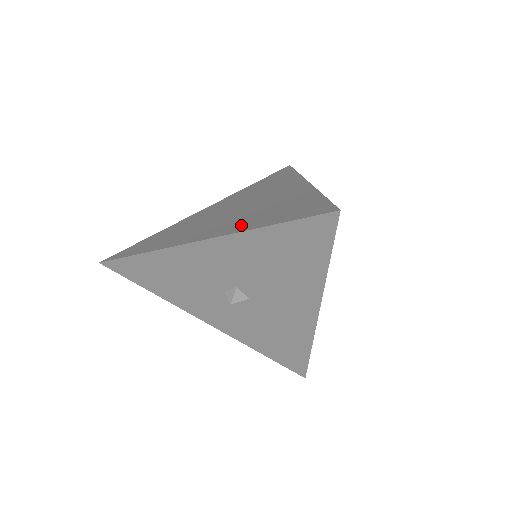
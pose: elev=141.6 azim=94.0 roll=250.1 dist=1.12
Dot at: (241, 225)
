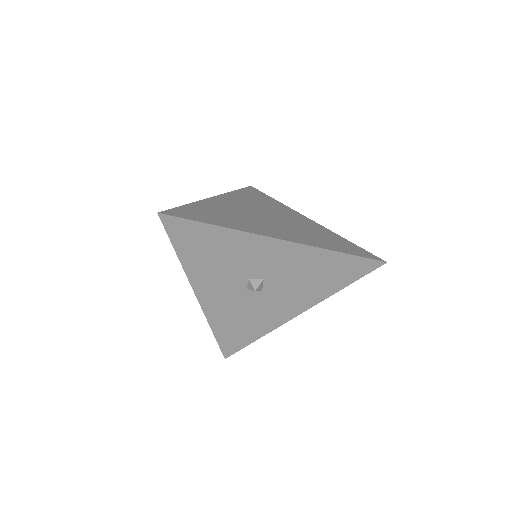
Dot at: (307, 240)
